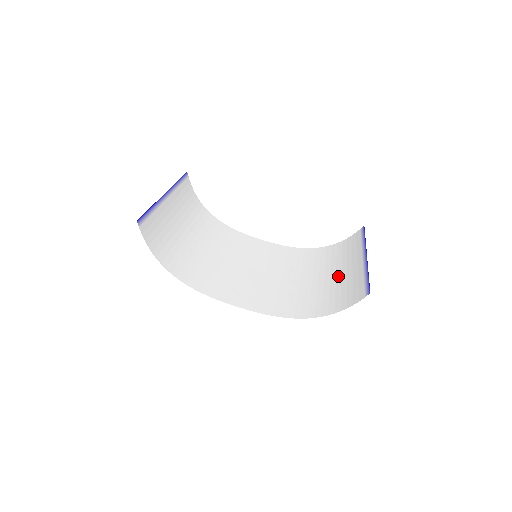
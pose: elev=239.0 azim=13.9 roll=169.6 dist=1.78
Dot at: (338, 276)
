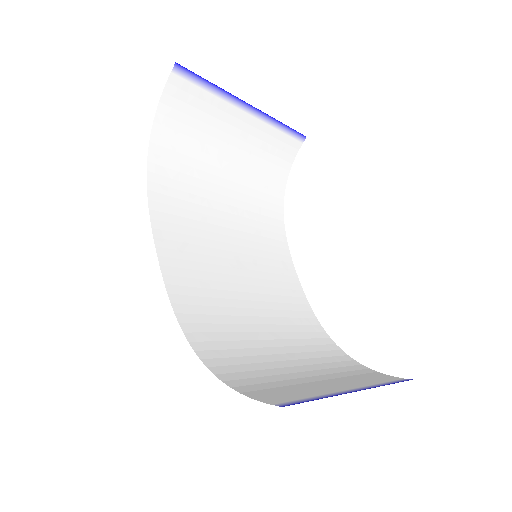
Dot at: (302, 373)
